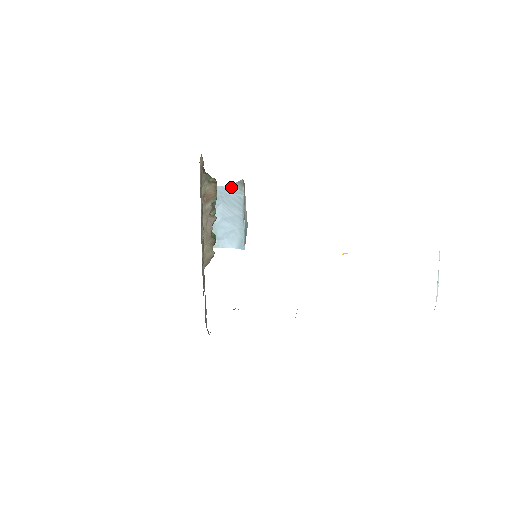
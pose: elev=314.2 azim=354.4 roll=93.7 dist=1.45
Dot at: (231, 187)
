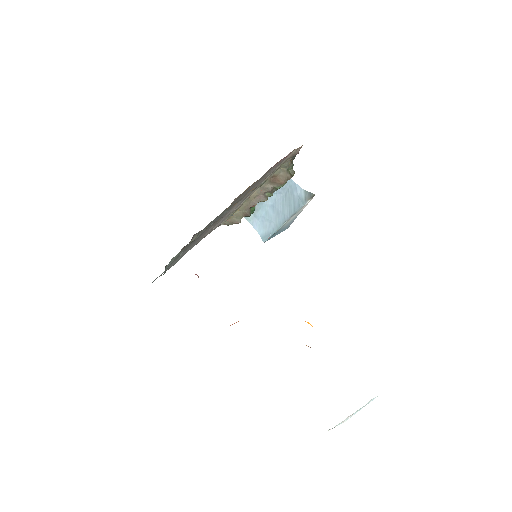
Dot at: (301, 190)
